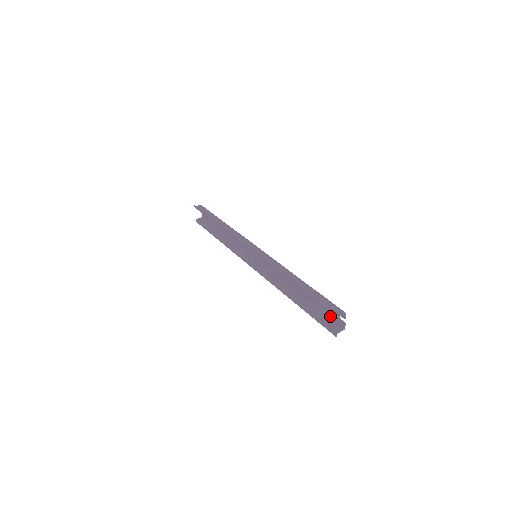
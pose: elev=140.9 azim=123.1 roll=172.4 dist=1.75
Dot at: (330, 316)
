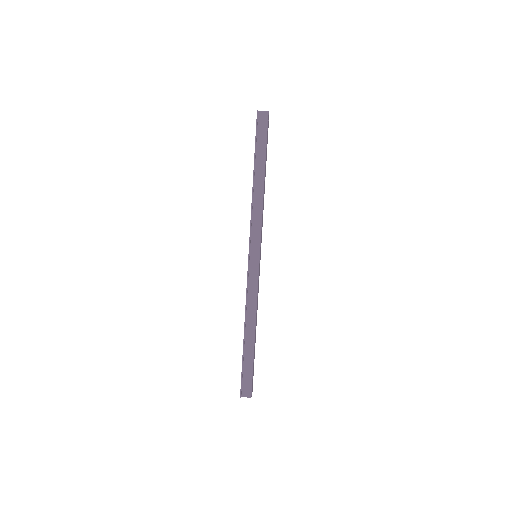
Dot at: occluded
